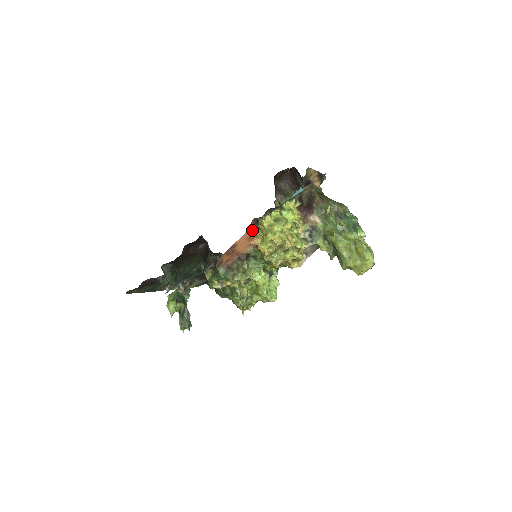
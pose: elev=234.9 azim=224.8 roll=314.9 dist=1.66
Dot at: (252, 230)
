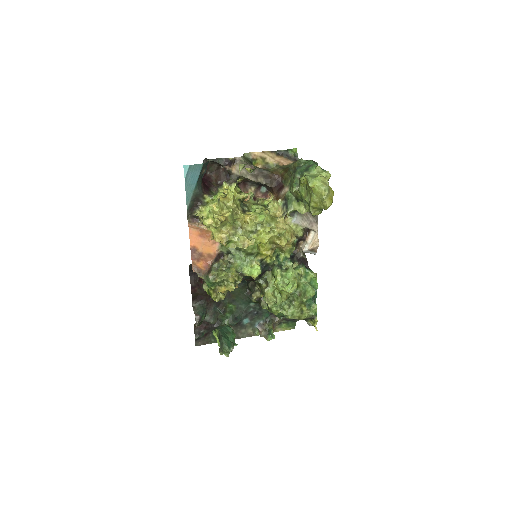
Dot at: (192, 226)
